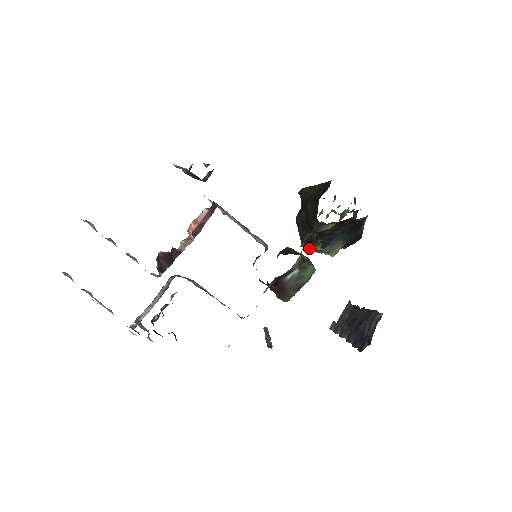
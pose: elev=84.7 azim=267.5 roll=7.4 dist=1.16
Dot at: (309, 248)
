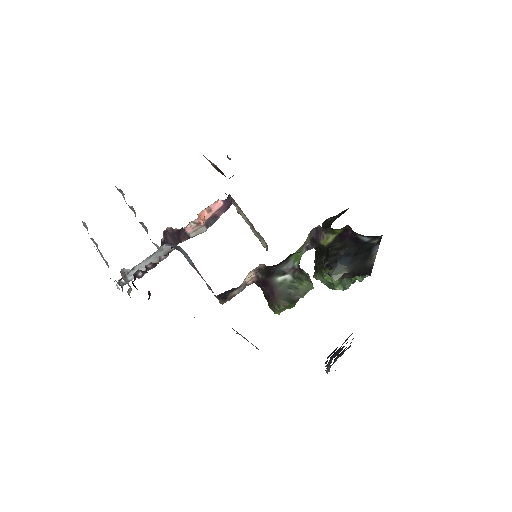
Dot at: (321, 280)
